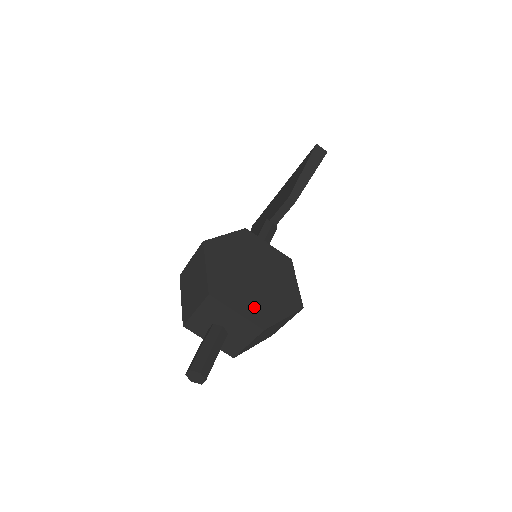
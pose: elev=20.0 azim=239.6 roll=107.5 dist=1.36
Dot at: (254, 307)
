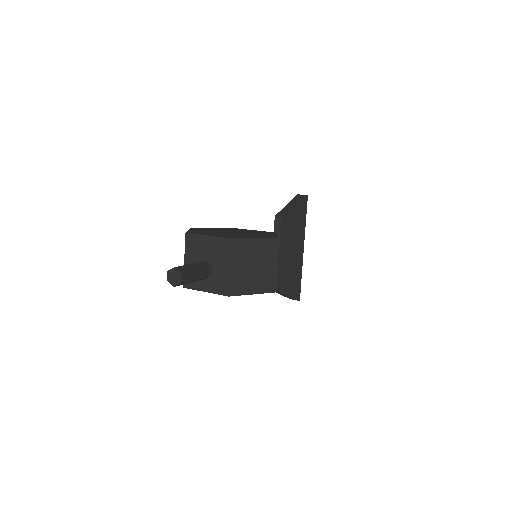
Dot at: occluded
